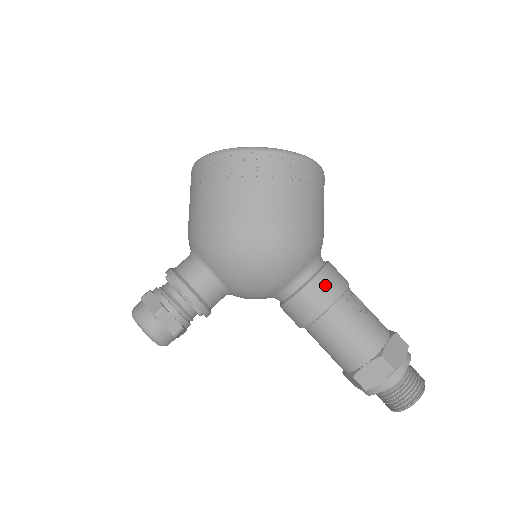
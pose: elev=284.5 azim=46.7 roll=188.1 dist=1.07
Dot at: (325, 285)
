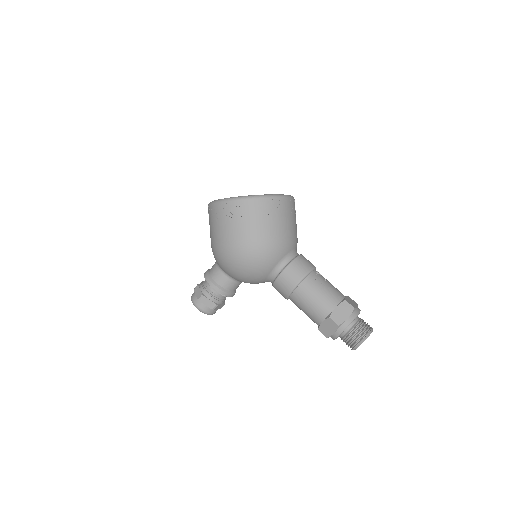
Dot at: (290, 275)
